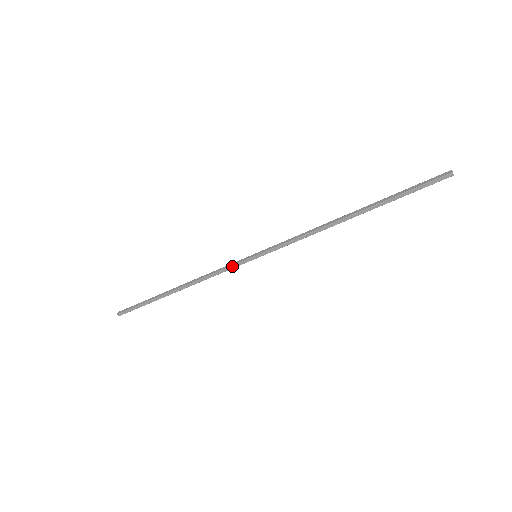
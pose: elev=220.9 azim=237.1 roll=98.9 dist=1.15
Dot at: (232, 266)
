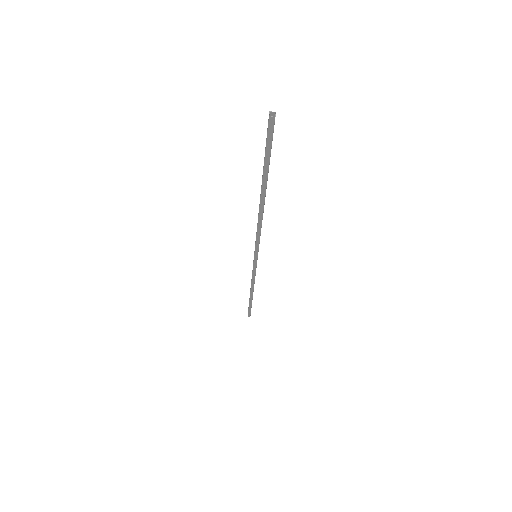
Dot at: (253, 269)
